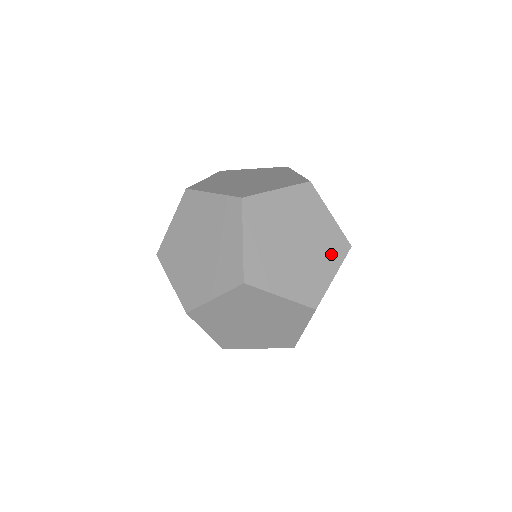
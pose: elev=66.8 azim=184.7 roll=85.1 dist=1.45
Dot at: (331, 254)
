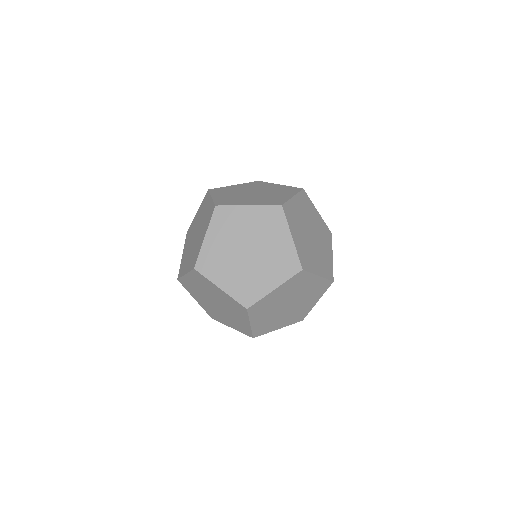
Dot at: (264, 202)
